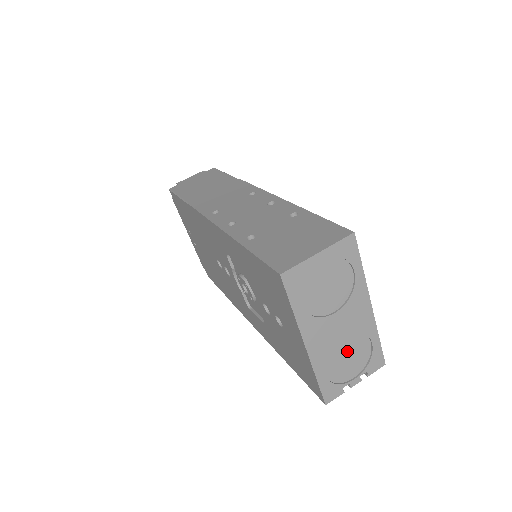
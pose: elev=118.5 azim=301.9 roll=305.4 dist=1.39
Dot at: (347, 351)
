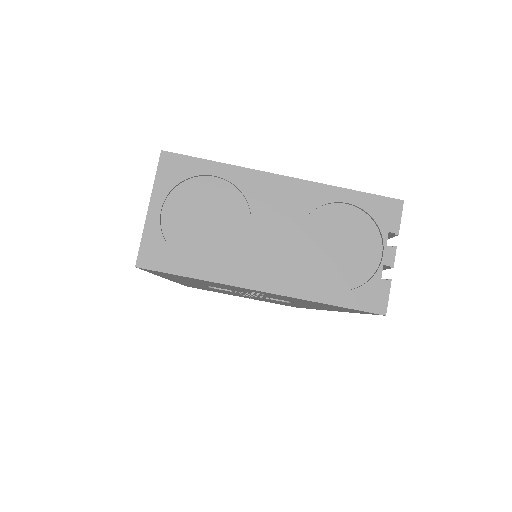
Dot at: (328, 242)
